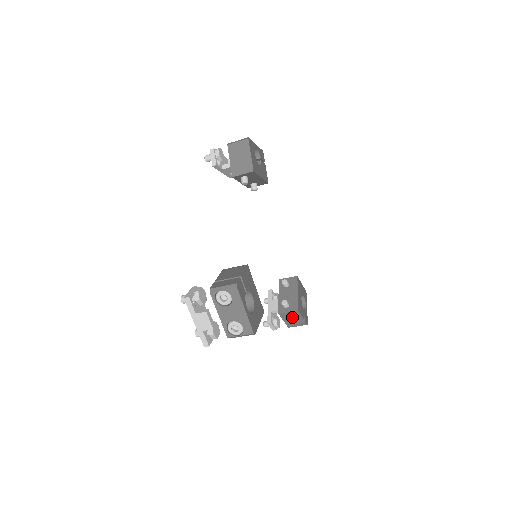
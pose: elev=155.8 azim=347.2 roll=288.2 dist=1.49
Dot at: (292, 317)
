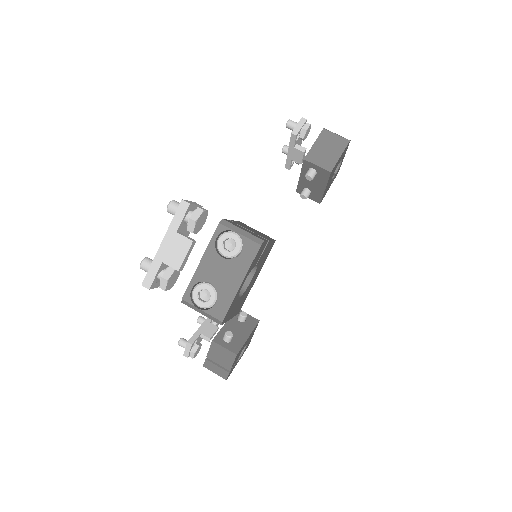
Dot at: (221, 357)
